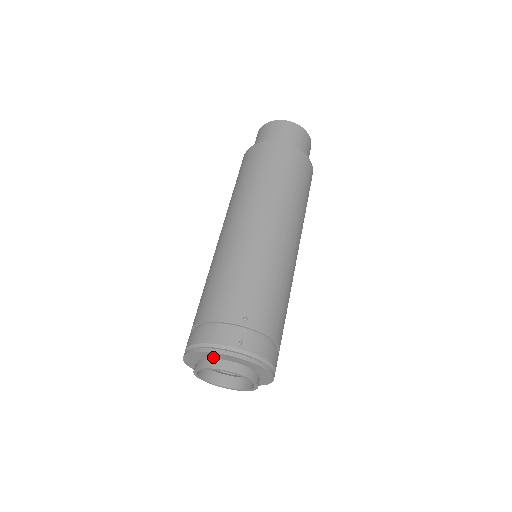
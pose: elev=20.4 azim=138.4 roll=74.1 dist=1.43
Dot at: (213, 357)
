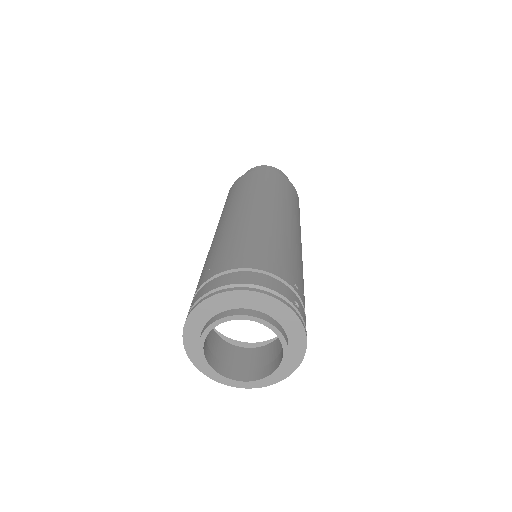
Dot at: (260, 308)
